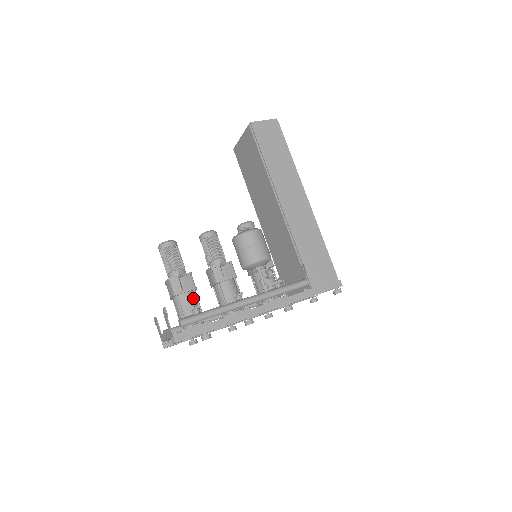
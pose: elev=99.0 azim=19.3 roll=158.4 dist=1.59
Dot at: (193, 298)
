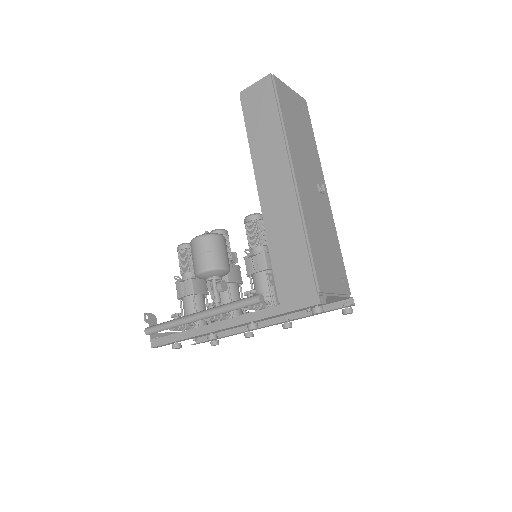
Dot at: (192, 303)
